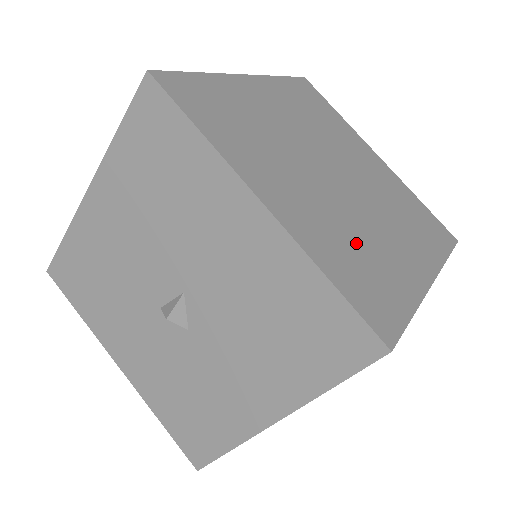
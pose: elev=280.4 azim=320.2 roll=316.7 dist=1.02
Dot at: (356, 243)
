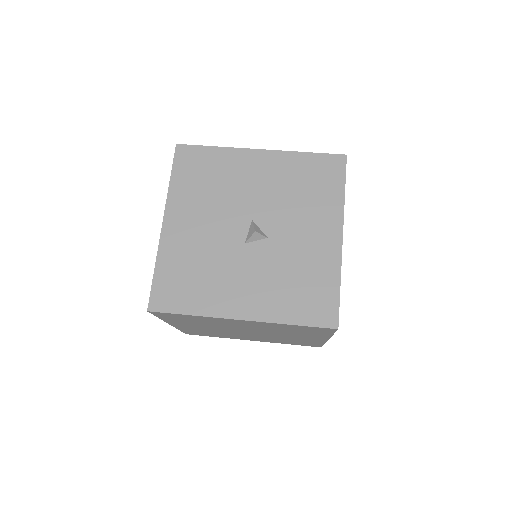
Dot at: occluded
